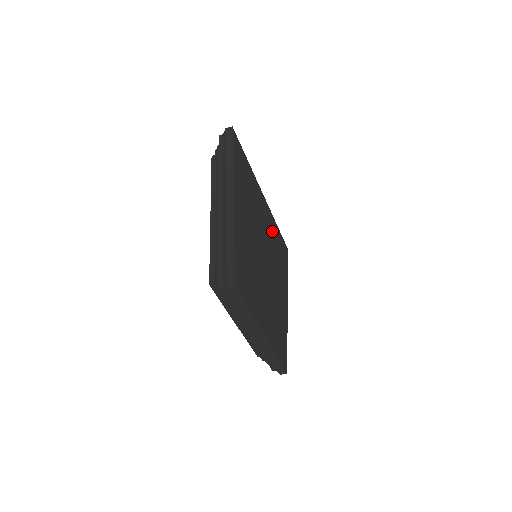
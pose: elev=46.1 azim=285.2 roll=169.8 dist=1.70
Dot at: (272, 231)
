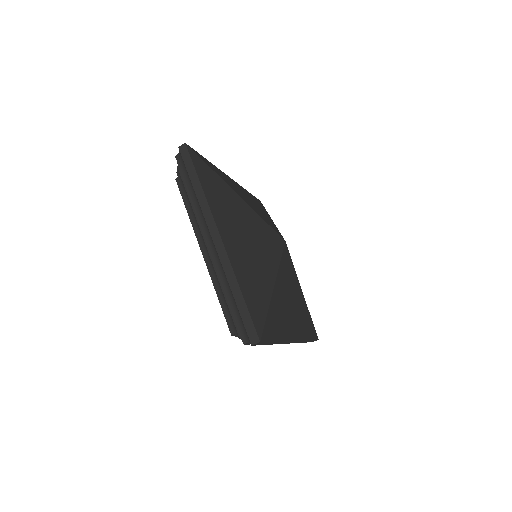
Dot at: (265, 236)
